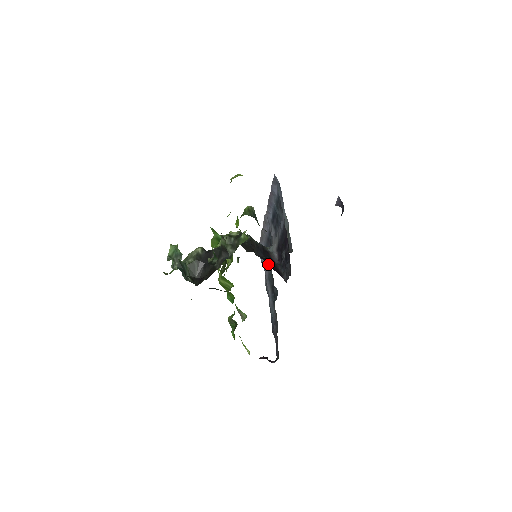
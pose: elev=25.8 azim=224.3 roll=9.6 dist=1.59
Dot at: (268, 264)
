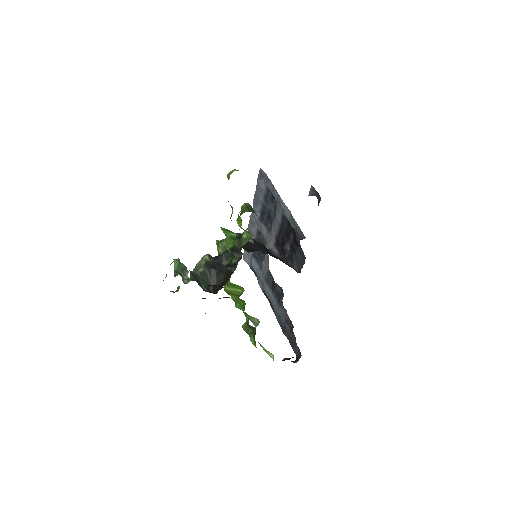
Dot at: (262, 265)
